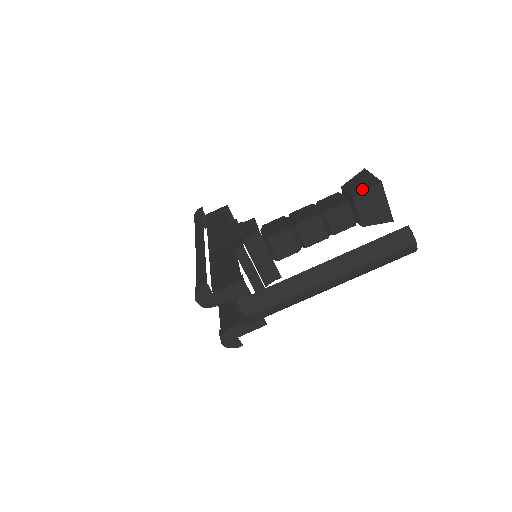
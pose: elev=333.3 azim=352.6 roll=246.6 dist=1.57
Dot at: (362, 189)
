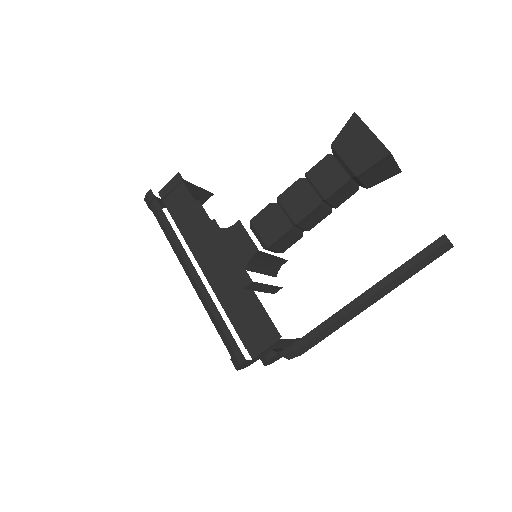
Dot at: (366, 162)
